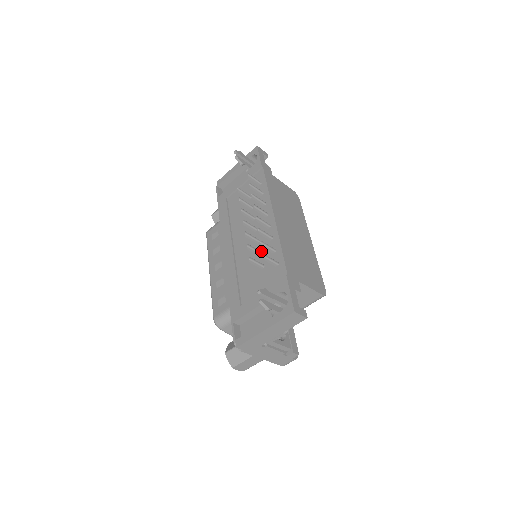
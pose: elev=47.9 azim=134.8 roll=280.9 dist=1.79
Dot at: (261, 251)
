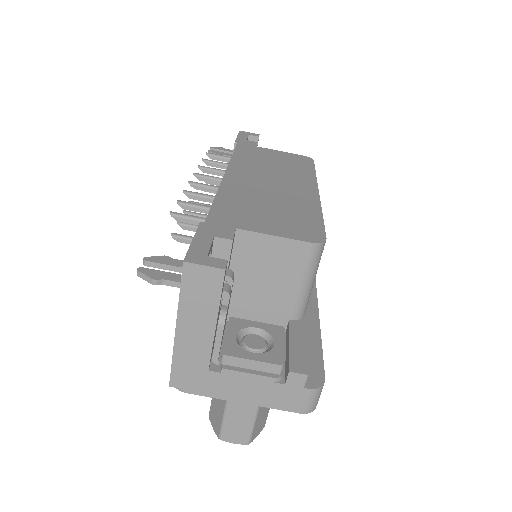
Dot at: occluded
